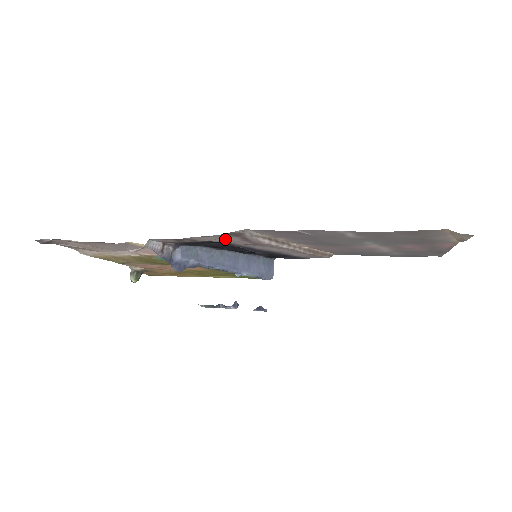
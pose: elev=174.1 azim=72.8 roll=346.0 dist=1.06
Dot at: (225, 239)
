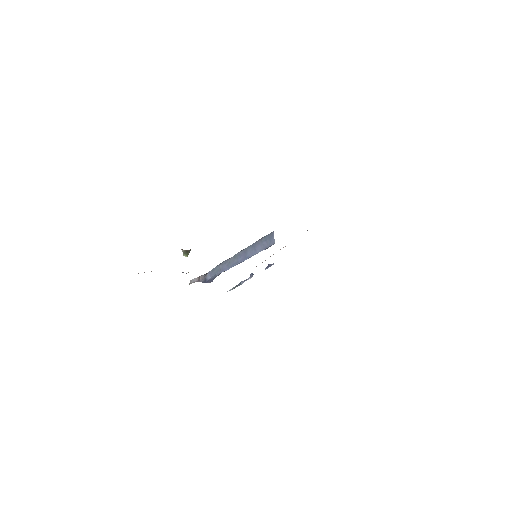
Dot at: occluded
